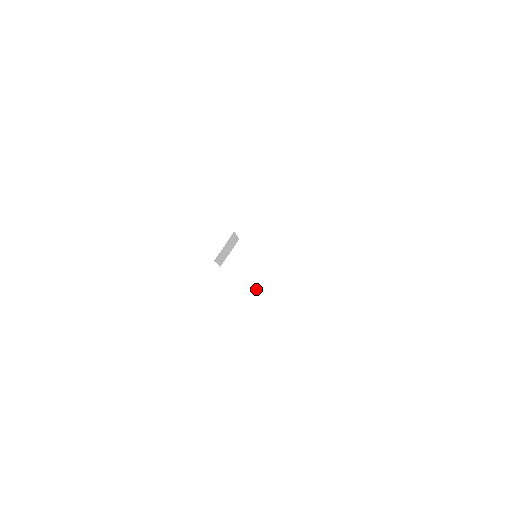
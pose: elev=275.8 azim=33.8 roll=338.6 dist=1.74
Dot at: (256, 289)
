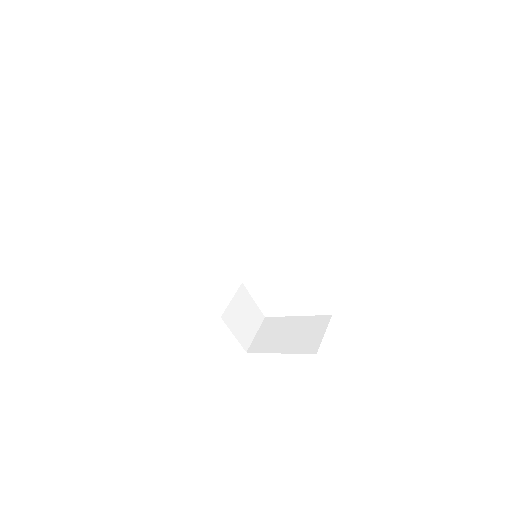
Dot at: (298, 353)
